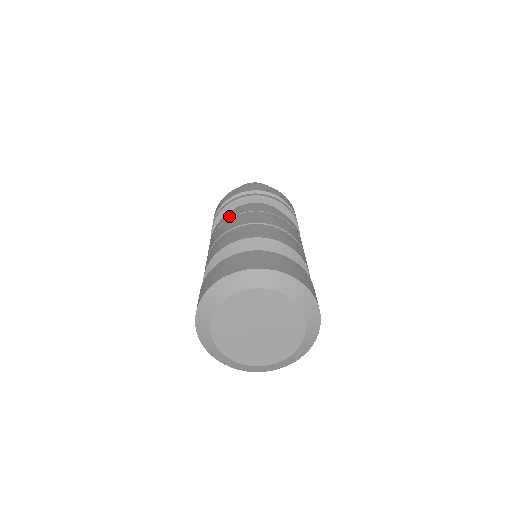
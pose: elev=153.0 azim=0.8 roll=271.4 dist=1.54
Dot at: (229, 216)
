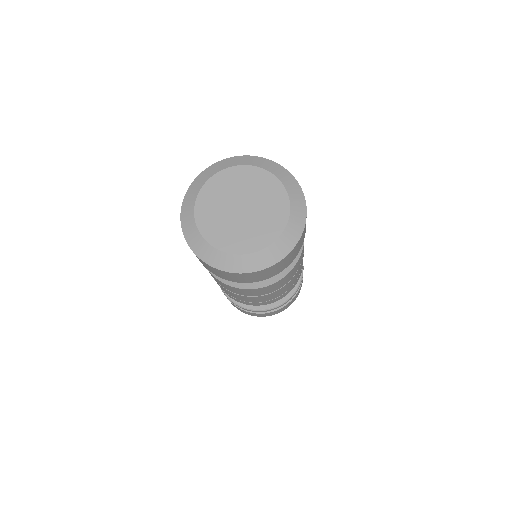
Dot at: occluded
